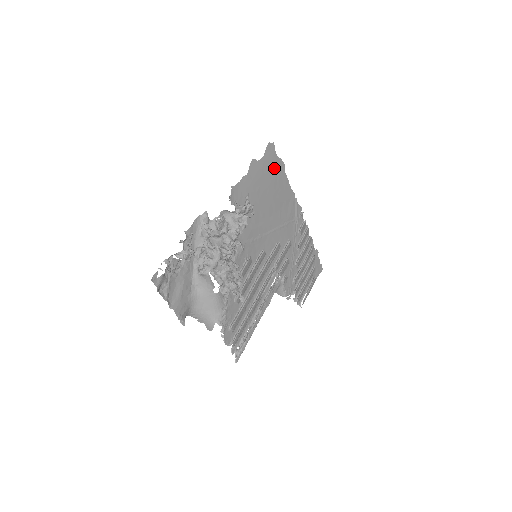
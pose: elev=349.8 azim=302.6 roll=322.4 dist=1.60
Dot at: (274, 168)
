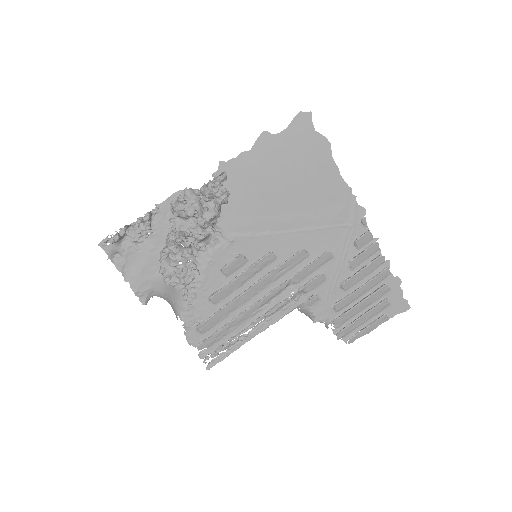
Dot at: (307, 147)
